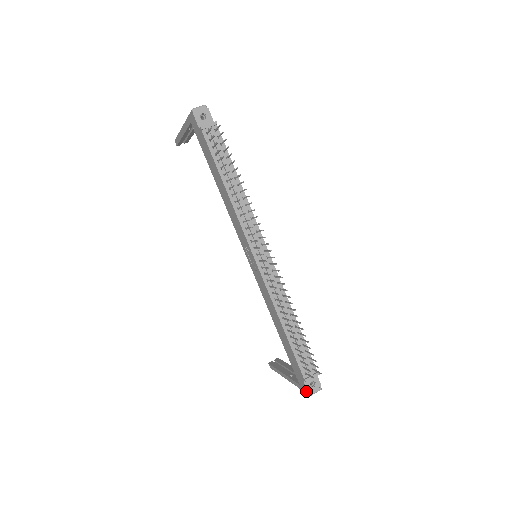
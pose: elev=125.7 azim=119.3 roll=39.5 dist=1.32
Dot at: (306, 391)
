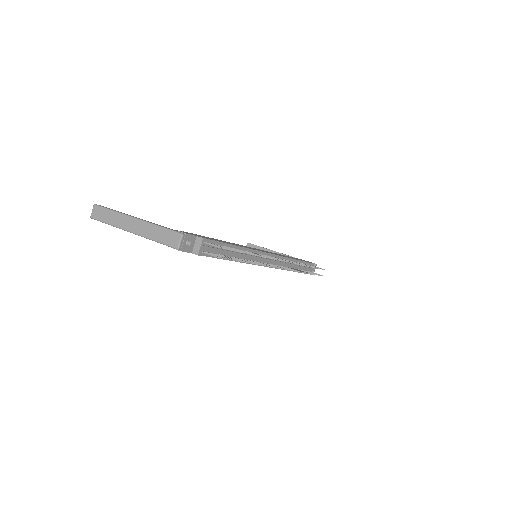
Dot at: occluded
